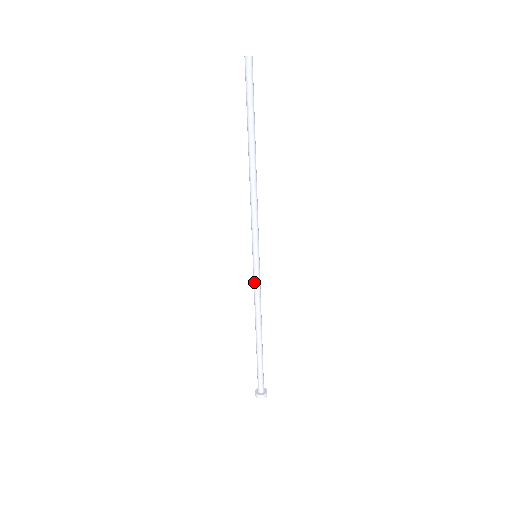
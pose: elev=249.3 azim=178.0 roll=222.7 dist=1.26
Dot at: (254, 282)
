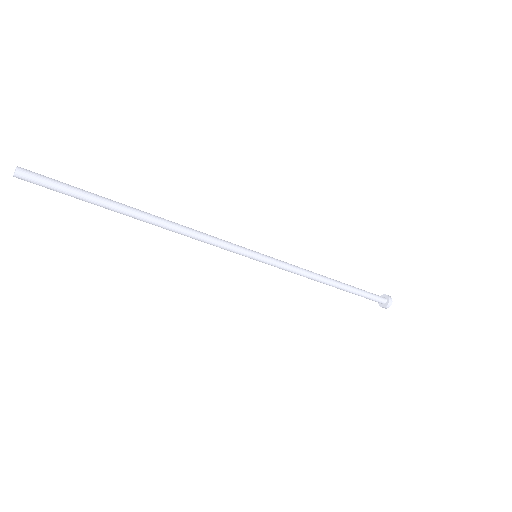
Dot at: occluded
